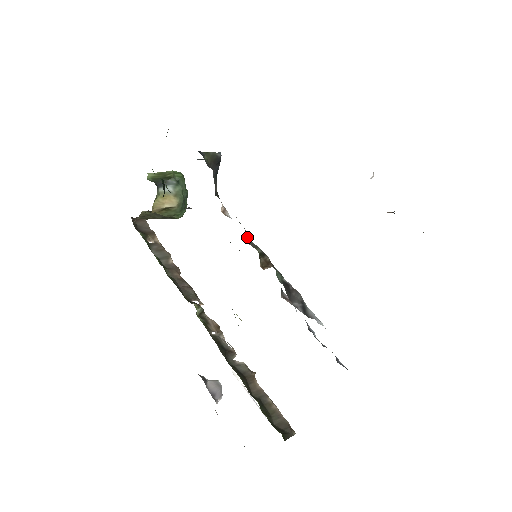
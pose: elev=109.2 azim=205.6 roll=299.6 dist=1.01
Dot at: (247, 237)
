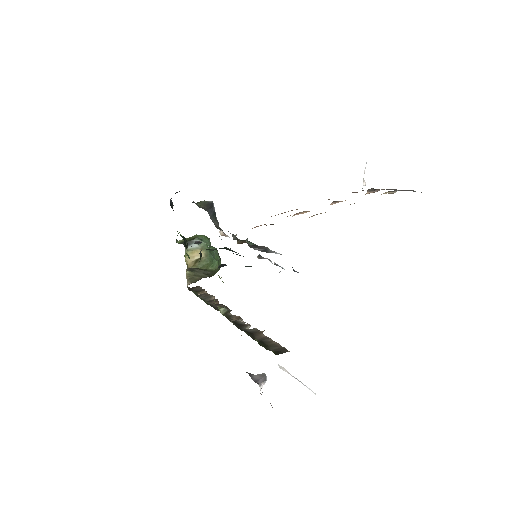
Dot at: (234, 238)
